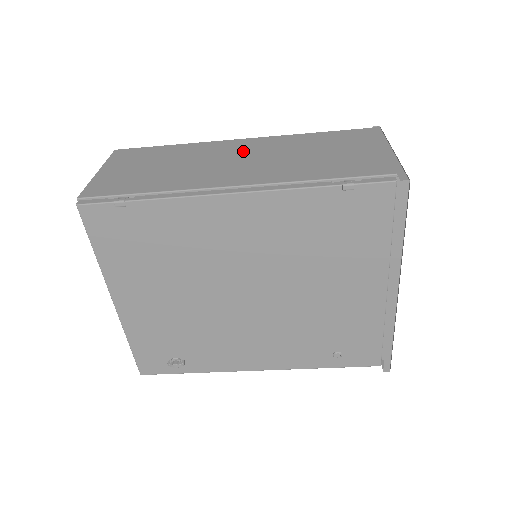
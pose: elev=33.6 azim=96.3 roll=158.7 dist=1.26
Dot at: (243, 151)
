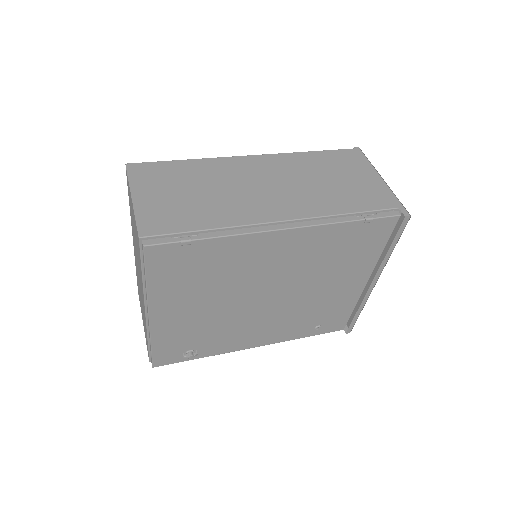
Dot at: (262, 174)
